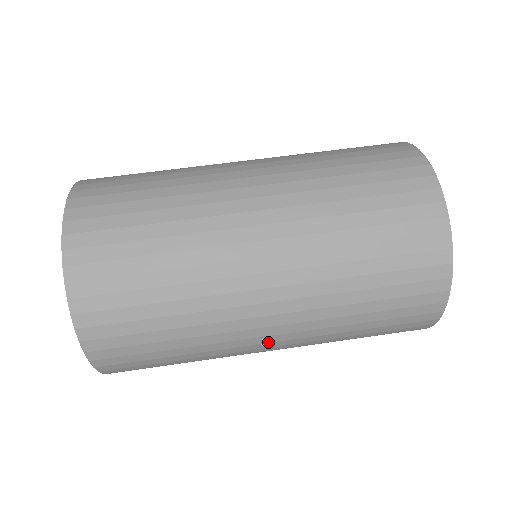
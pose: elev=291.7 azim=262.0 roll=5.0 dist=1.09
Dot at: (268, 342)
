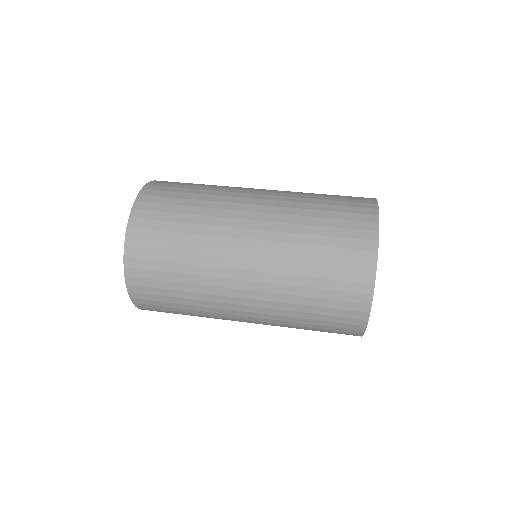
Dot at: (244, 319)
